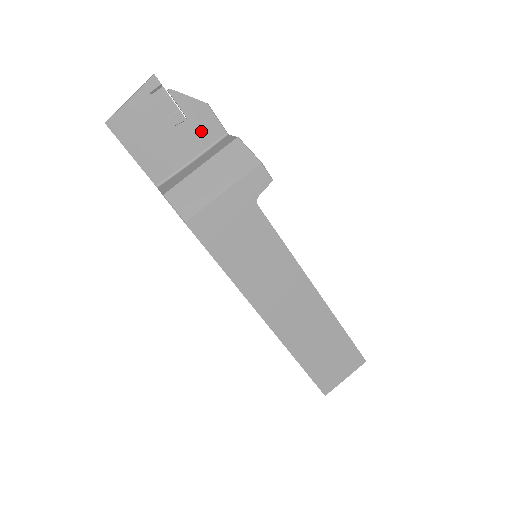
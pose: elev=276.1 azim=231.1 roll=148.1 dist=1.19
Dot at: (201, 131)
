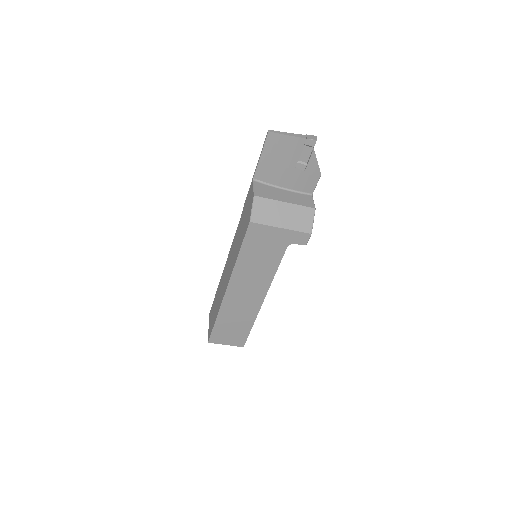
Dot at: (303, 181)
